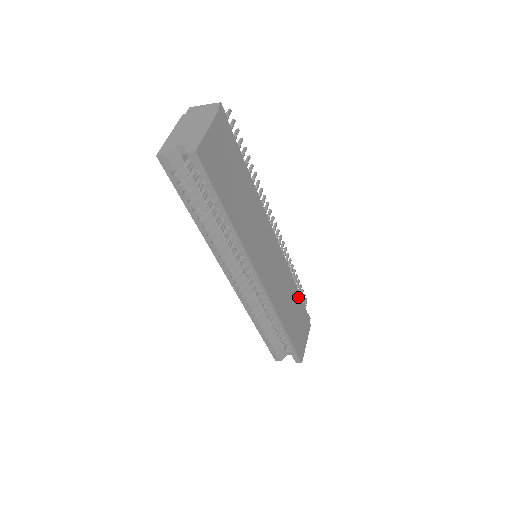
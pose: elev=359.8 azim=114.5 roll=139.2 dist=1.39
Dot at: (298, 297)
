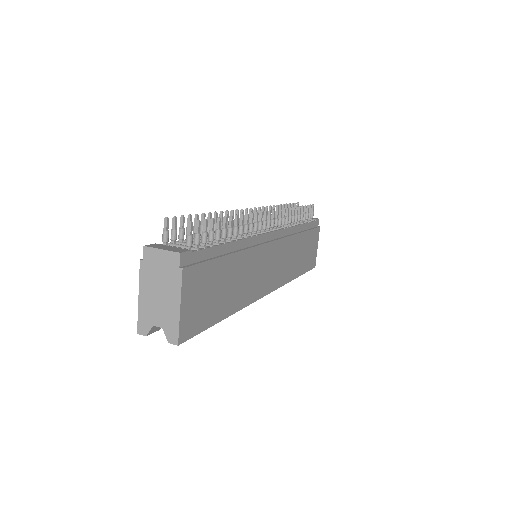
Dot at: (304, 232)
